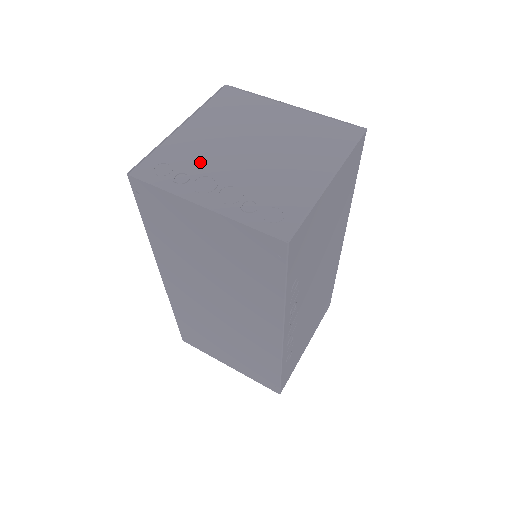
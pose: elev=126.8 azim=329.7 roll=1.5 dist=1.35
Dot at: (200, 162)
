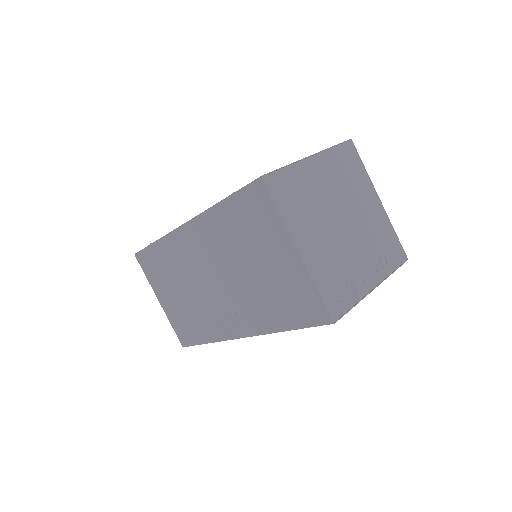
Dot at: (342, 264)
